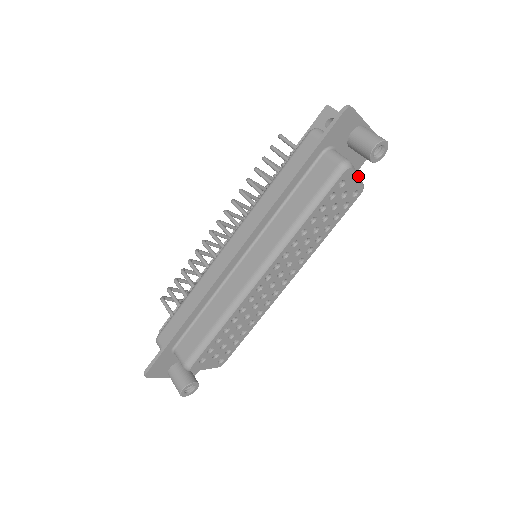
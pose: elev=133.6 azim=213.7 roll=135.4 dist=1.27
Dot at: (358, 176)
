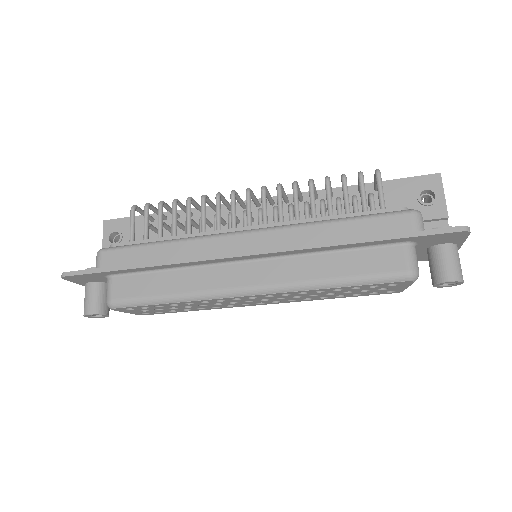
Dot at: occluded
